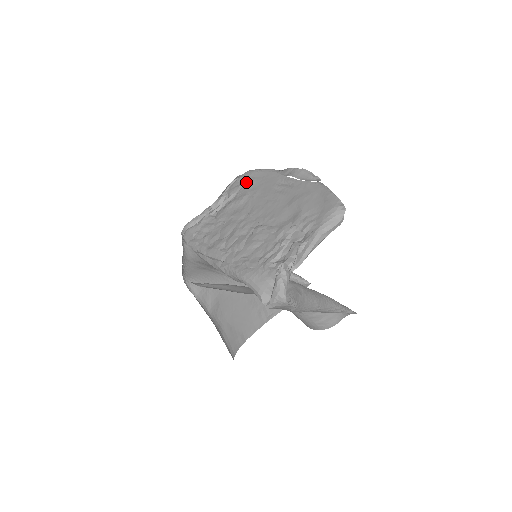
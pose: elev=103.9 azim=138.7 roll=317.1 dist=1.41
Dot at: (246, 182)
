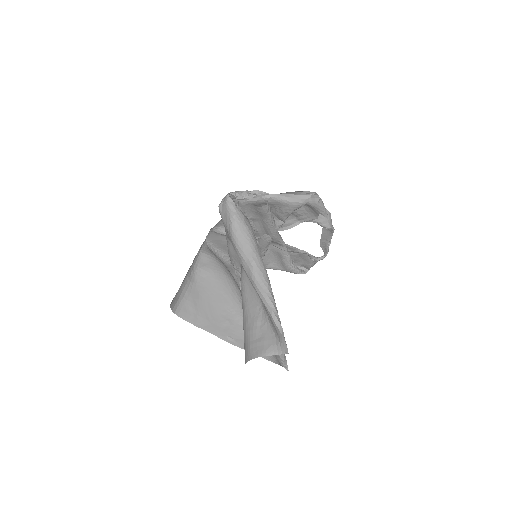
Dot at: (301, 256)
